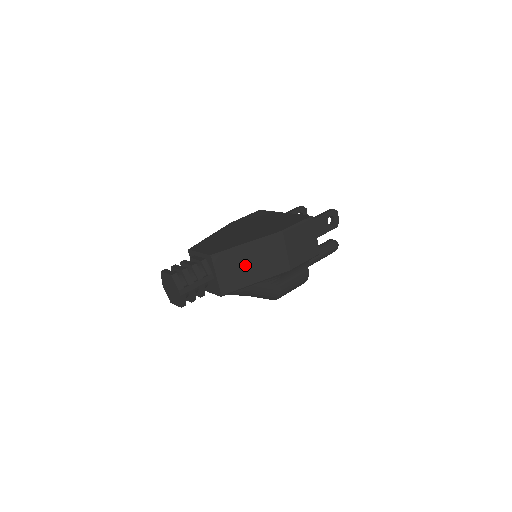
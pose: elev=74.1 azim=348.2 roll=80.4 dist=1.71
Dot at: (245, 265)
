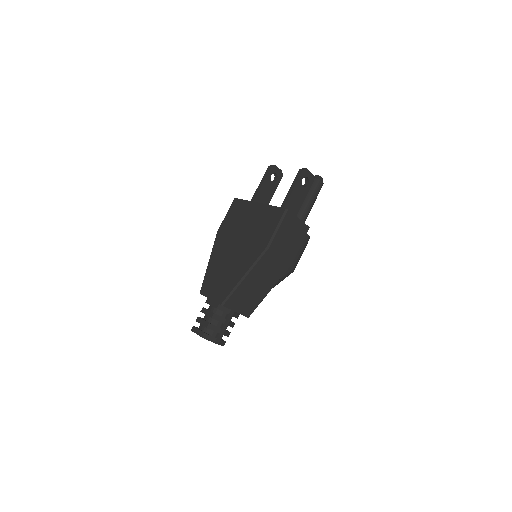
Dot at: (253, 289)
